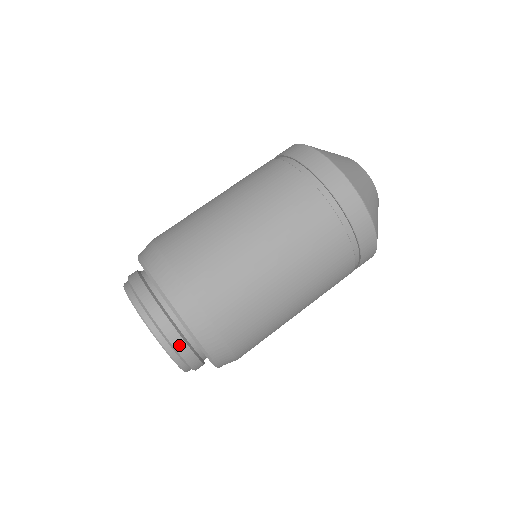
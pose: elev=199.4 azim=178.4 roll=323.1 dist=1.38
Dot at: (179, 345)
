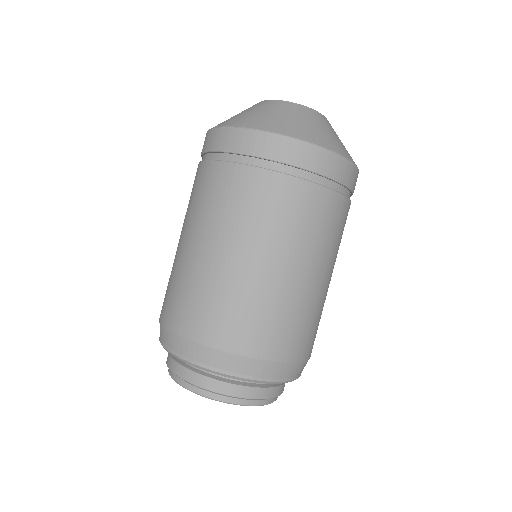
Dot at: (244, 393)
